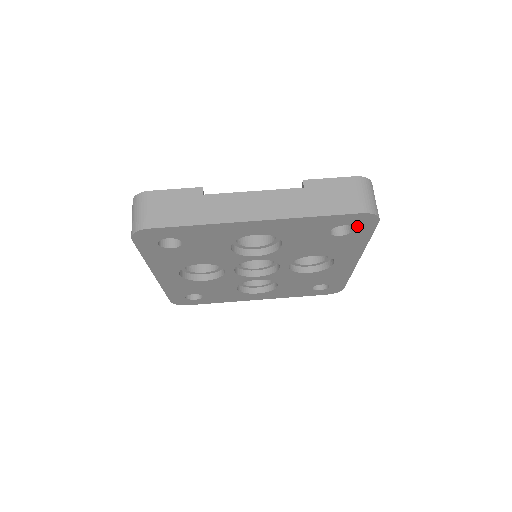
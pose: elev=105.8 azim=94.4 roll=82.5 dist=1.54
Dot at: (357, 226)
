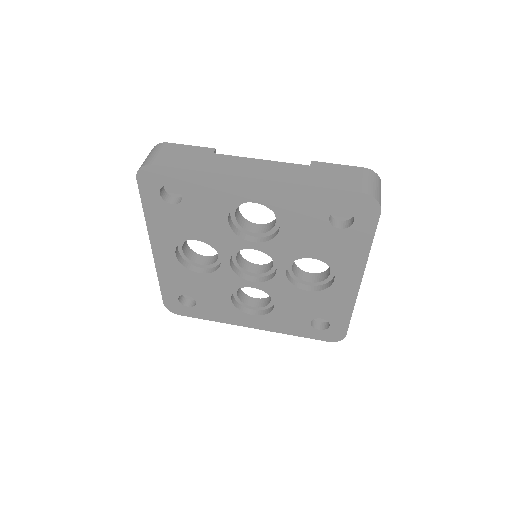
Dot at: (357, 215)
